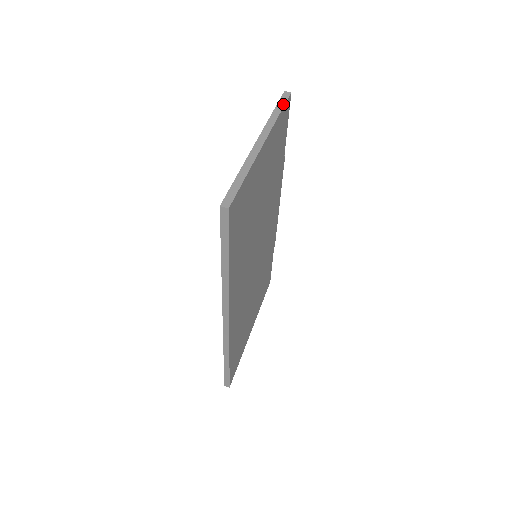
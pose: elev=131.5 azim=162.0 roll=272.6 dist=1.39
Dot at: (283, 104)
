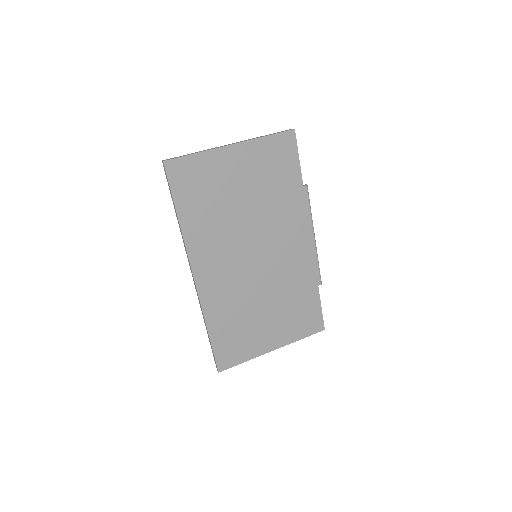
Dot at: (278, 133)
